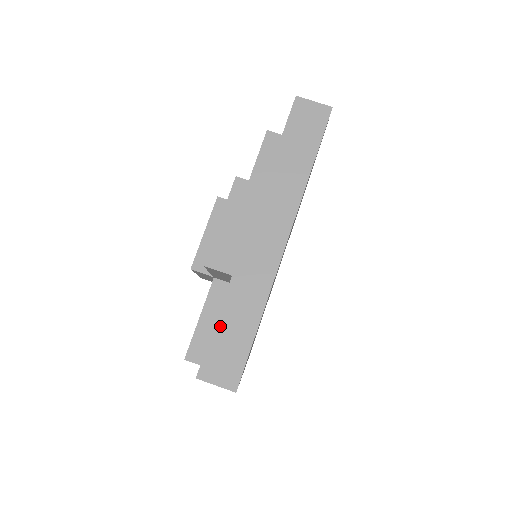
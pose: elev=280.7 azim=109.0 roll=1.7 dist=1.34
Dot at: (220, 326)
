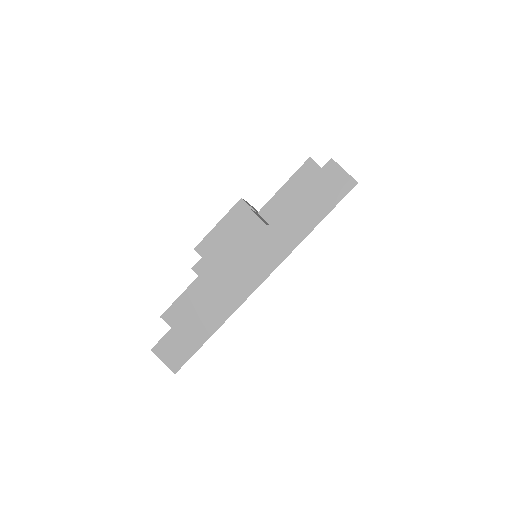
Dot at: (184, 321)
